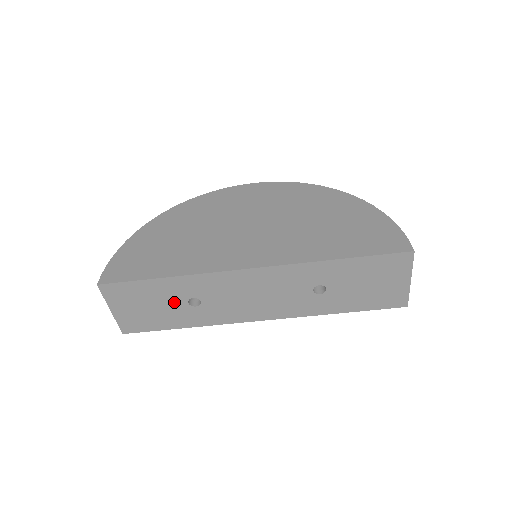
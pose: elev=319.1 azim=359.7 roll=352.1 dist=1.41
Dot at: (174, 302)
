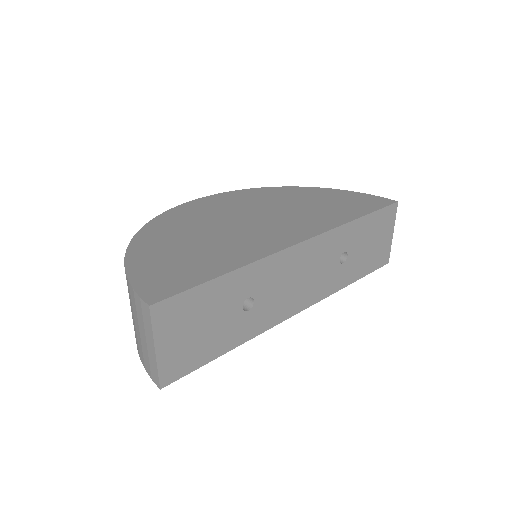
Dot at: (229, 310)
